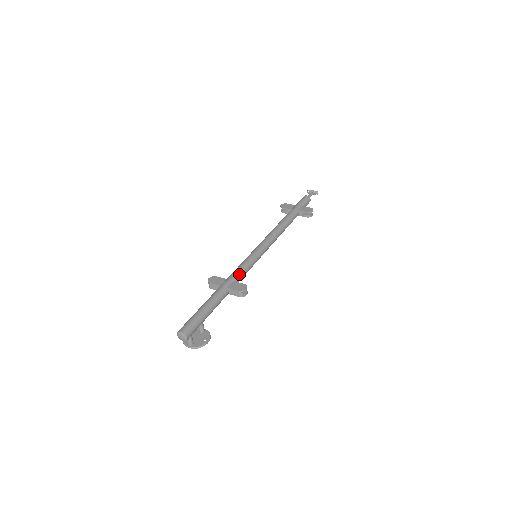
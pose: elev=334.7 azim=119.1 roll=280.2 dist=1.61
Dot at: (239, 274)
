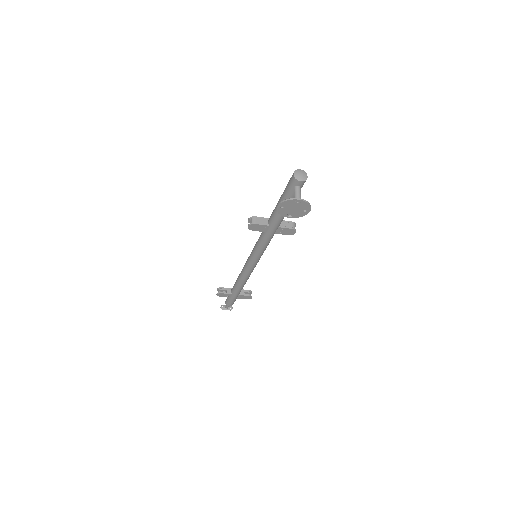
Dot at: occluded
